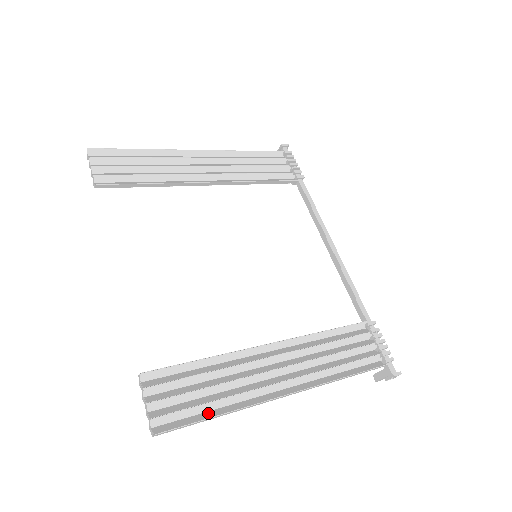
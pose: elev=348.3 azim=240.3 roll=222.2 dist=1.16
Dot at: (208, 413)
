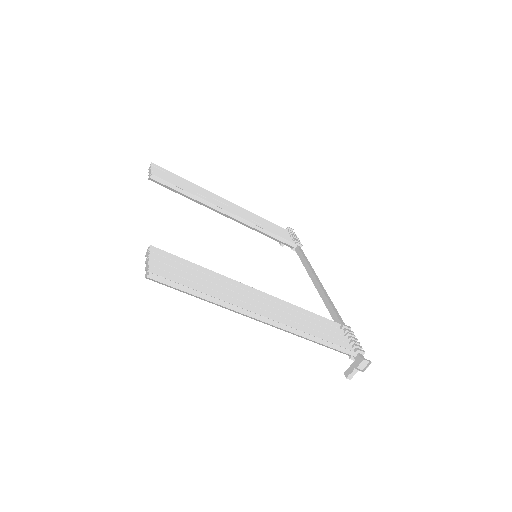
Dot at: (196, 290)
